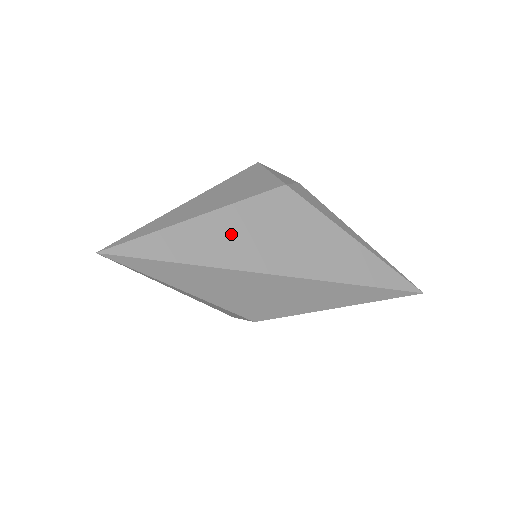
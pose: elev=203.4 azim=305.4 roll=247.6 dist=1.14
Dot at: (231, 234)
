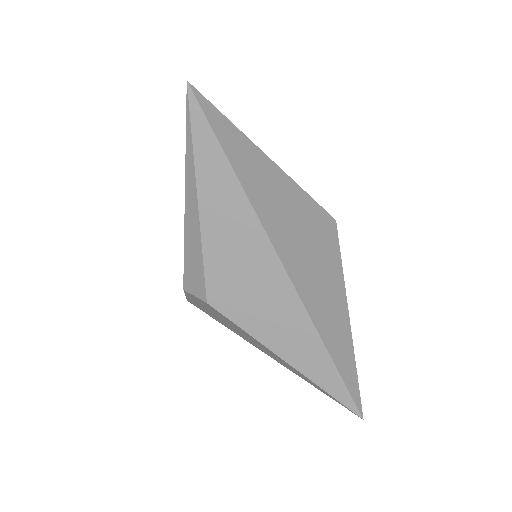
Dot at: (279, 198)
